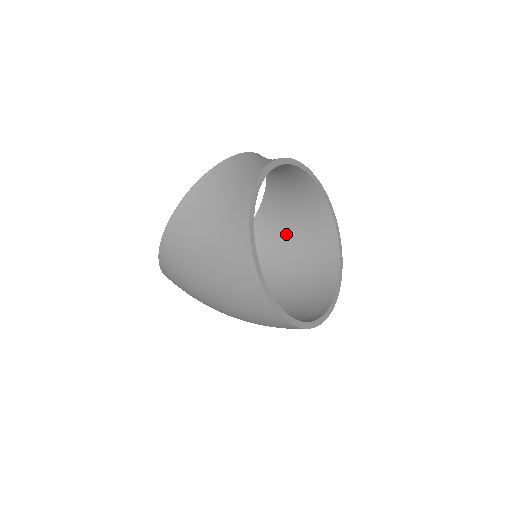
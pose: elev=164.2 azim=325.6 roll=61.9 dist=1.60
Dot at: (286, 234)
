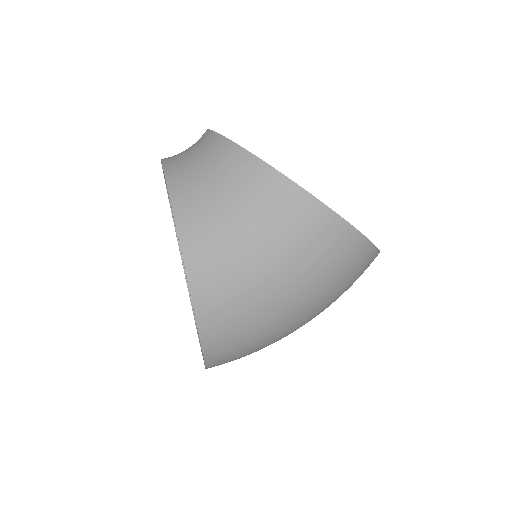
Dot at: occluded
